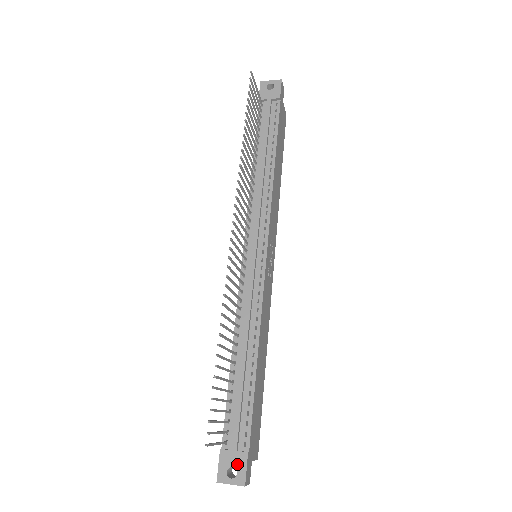
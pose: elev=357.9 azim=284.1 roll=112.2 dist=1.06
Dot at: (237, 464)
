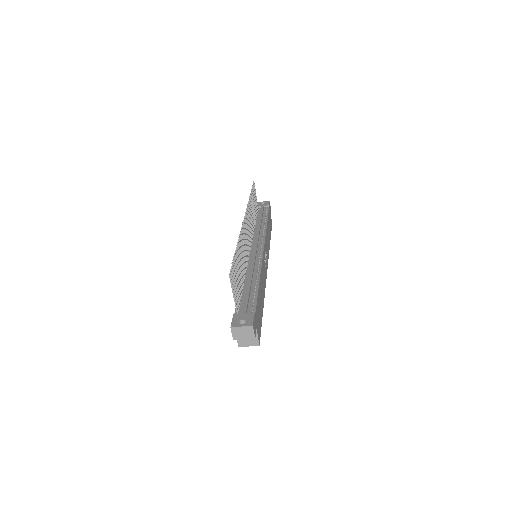
Dot at: (246, 318)
